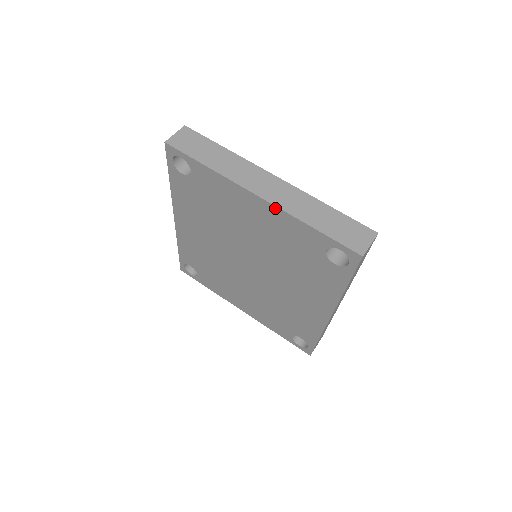
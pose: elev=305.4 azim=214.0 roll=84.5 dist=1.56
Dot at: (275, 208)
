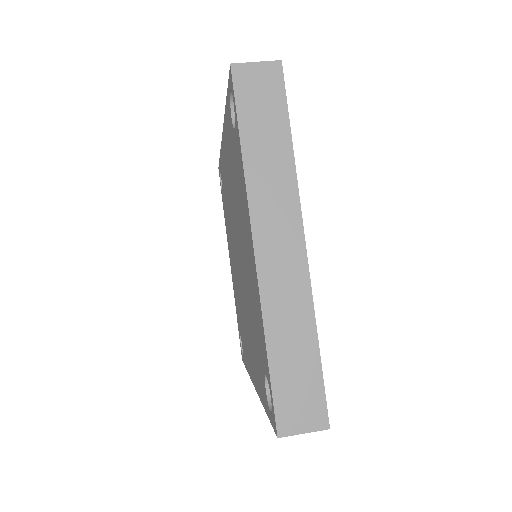
Dot at: (257, 282)
